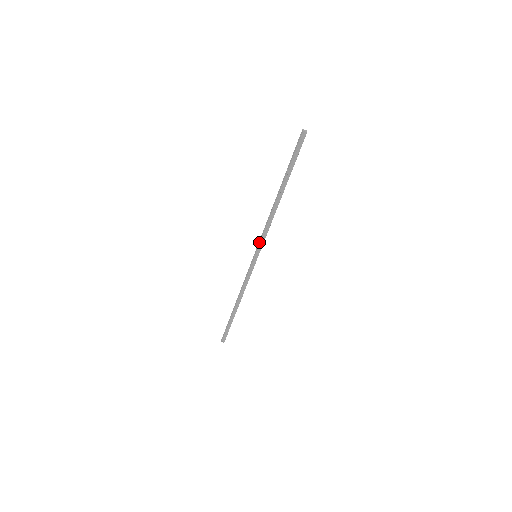
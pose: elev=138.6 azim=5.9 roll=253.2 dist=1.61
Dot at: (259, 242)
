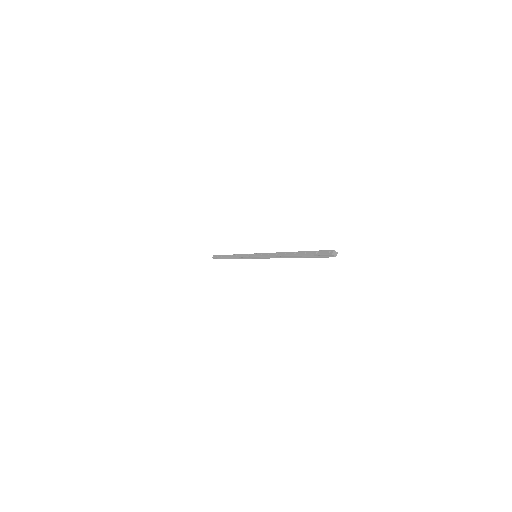
Dot at: (261, 254)
